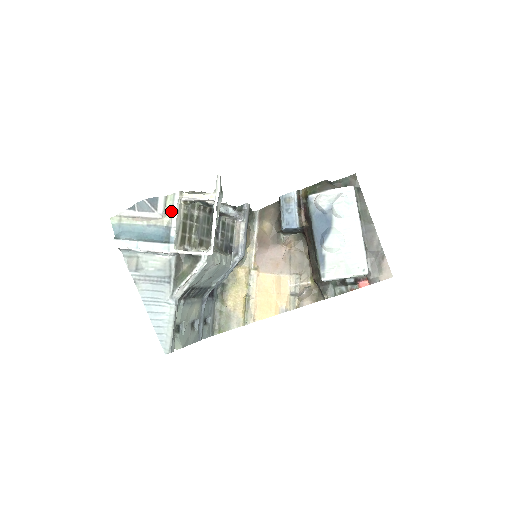
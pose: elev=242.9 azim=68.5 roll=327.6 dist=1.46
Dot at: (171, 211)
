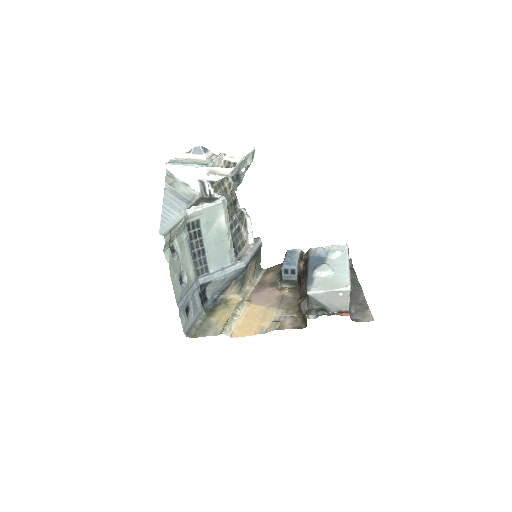
Dot at: occluded
